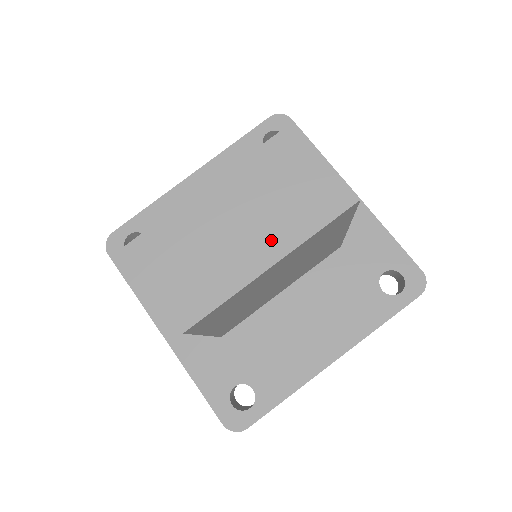
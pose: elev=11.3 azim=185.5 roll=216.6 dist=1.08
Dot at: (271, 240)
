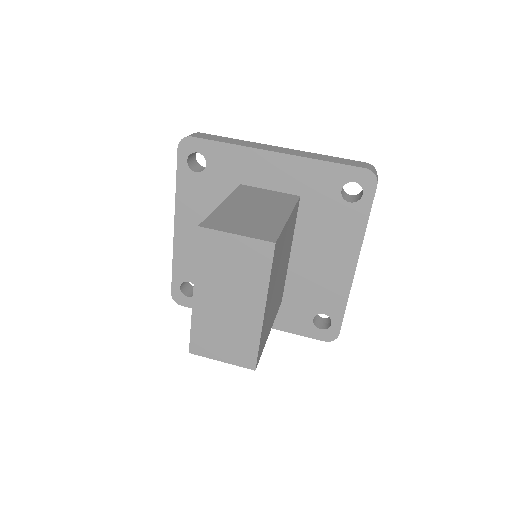
Dot at: (251, 300)
